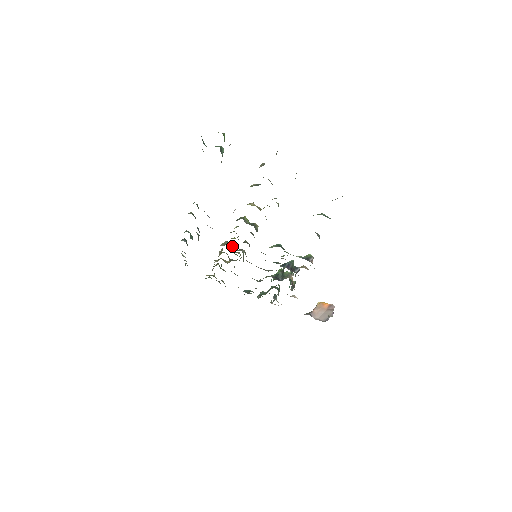
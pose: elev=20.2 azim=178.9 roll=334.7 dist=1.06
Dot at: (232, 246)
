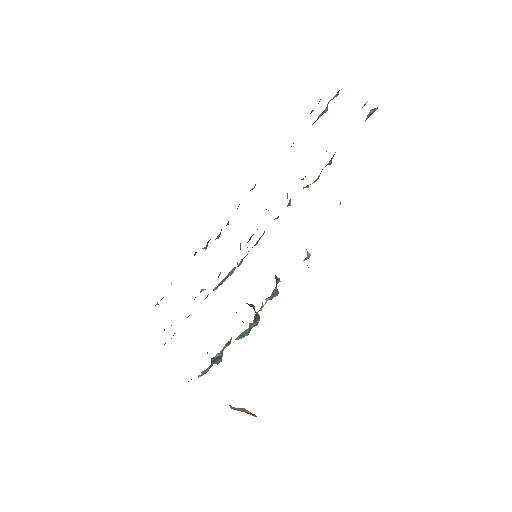
Dot at: (240, 248)
